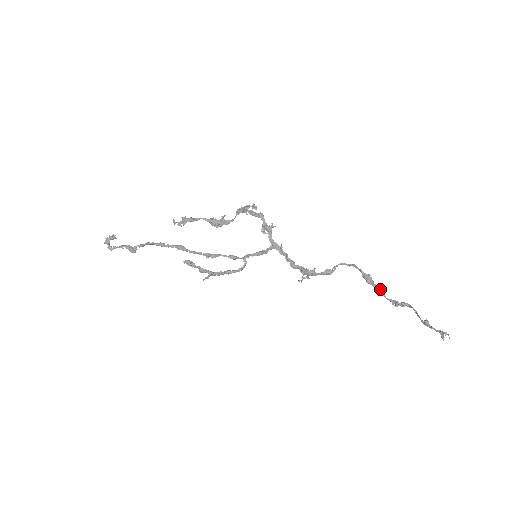
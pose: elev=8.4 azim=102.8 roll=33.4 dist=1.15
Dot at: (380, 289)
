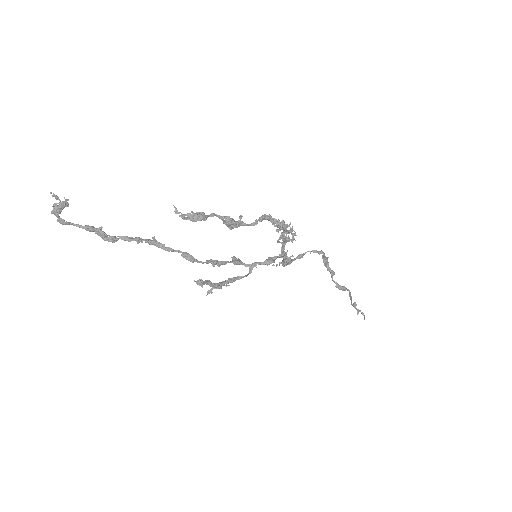
Dot at: (332, 273)
